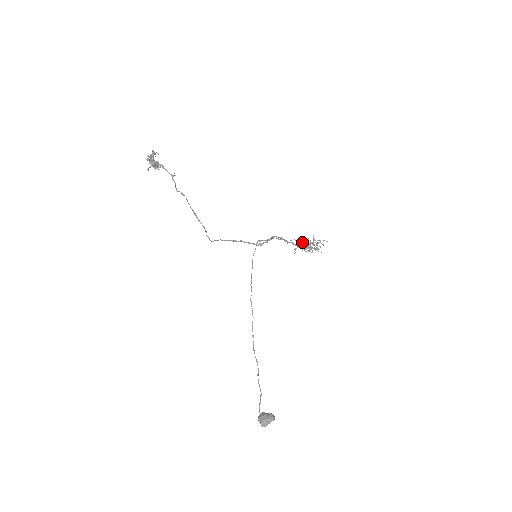
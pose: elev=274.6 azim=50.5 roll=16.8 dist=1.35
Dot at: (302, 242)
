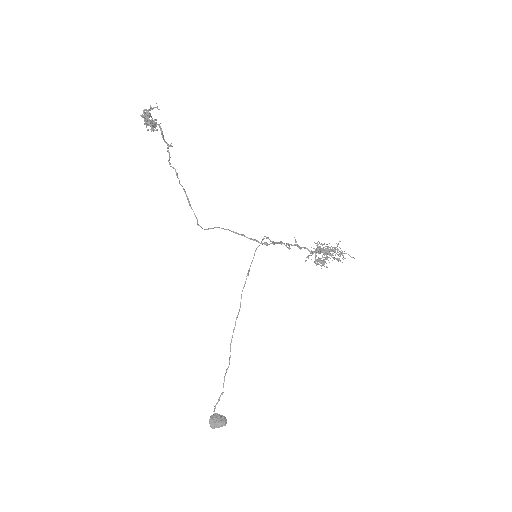
Dot at: (320, 249)
